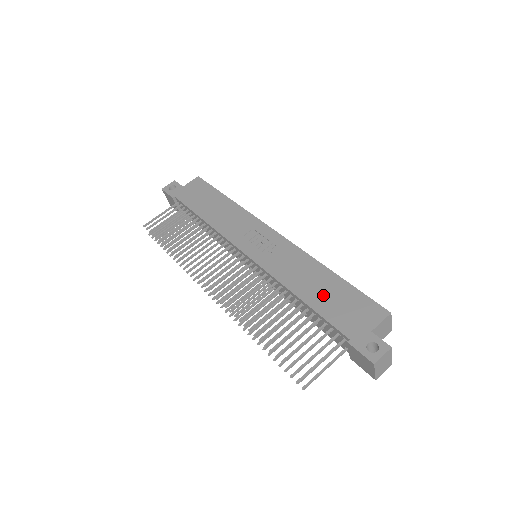
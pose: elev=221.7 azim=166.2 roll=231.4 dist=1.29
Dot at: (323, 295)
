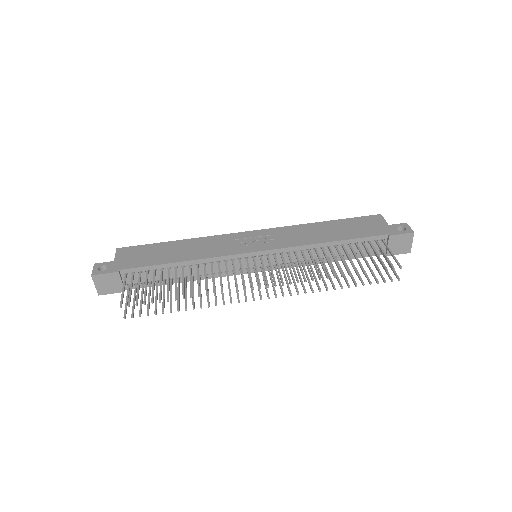
Dot at: (341, 231)
